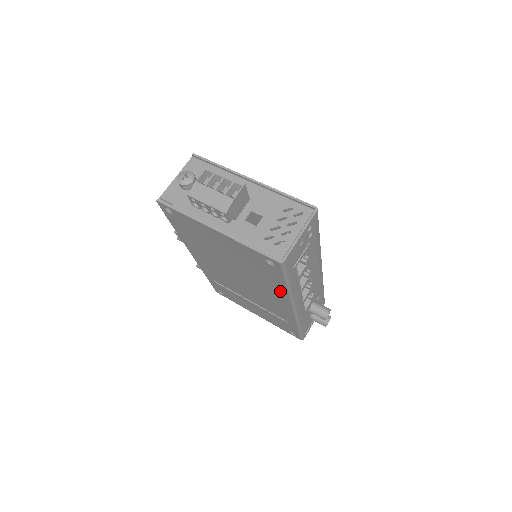
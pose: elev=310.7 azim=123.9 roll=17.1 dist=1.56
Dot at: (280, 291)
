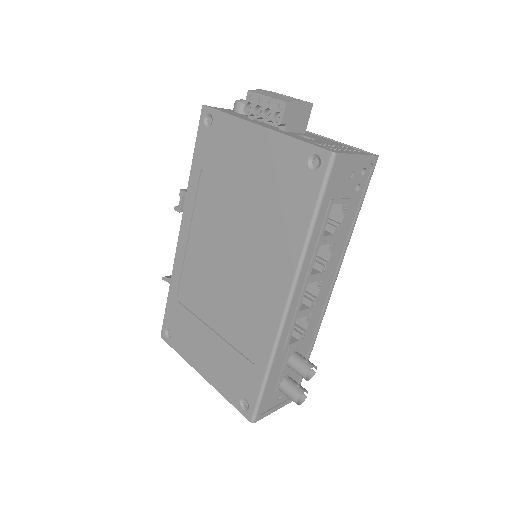
Dot at: (290, 249)
